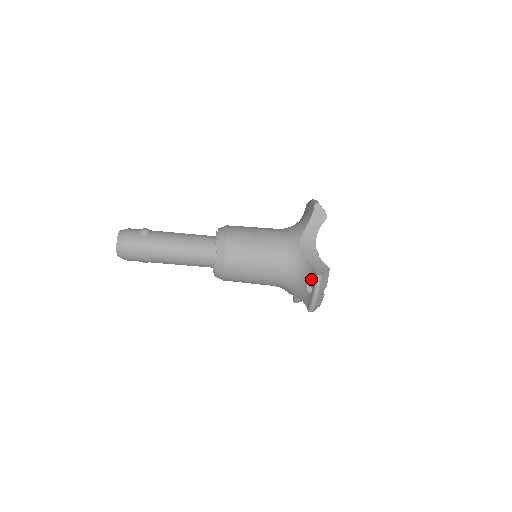
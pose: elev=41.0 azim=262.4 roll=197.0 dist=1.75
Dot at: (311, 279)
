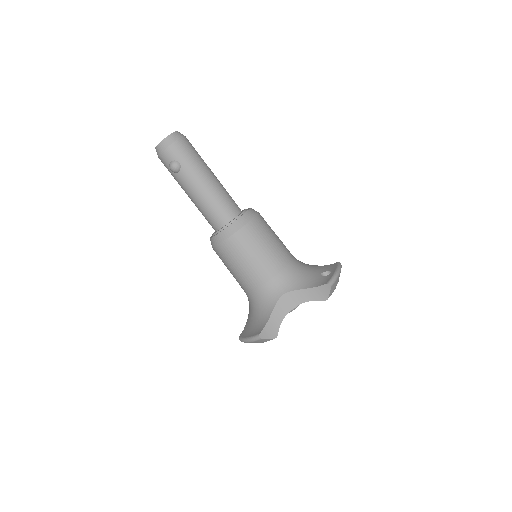
Dot at: (328, 268)
